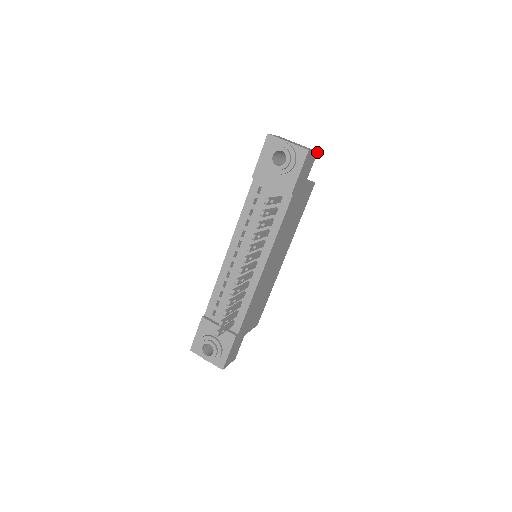
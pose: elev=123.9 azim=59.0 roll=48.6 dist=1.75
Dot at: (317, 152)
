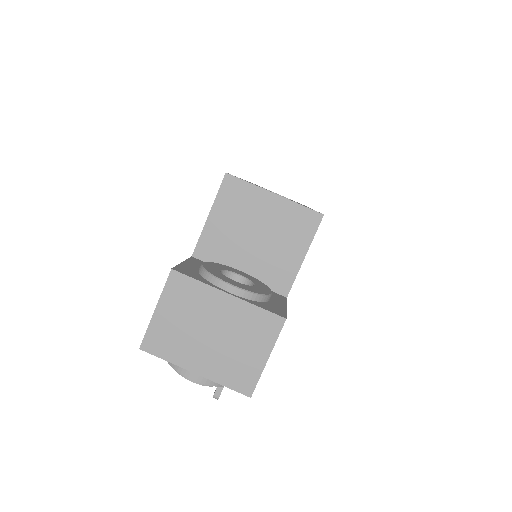
Dot at: (284, 320)
